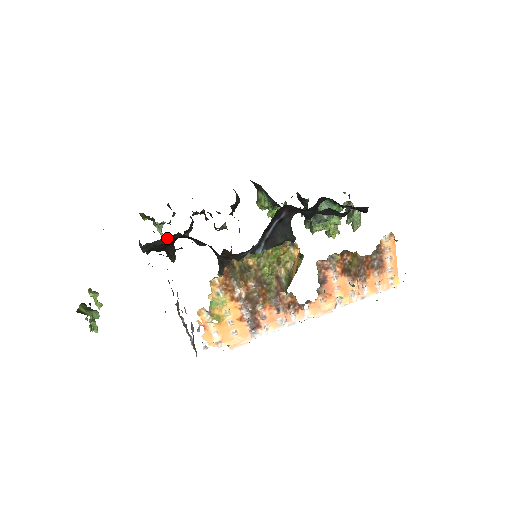
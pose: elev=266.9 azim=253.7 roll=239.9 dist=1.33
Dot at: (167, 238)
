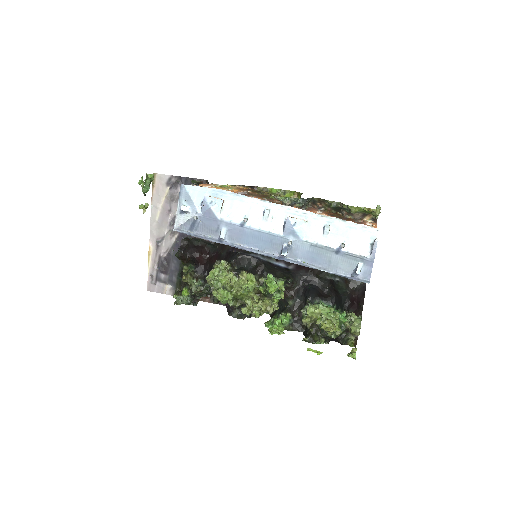
Dot at: (205, 242)
